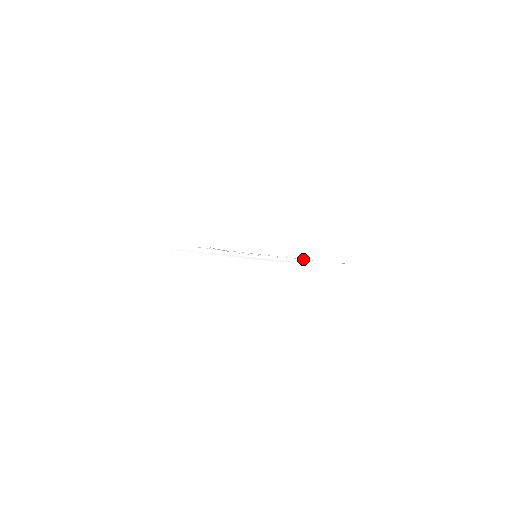
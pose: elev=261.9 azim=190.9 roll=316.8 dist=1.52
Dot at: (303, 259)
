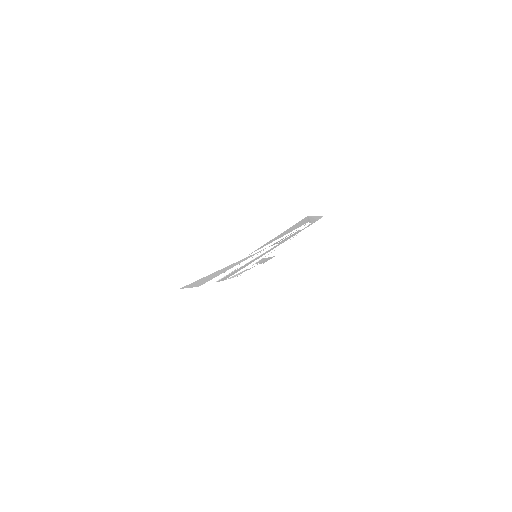
Dot at: (293, 235)
